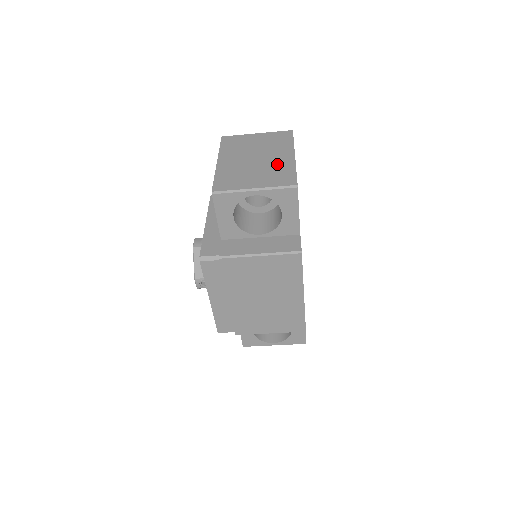
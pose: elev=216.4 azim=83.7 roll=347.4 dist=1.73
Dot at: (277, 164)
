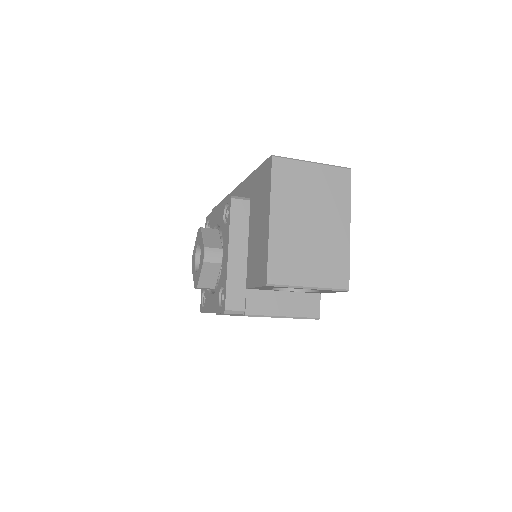
Dot at: (332, 244)
